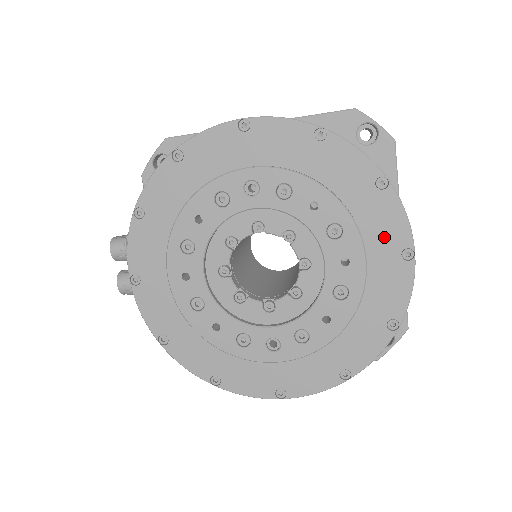
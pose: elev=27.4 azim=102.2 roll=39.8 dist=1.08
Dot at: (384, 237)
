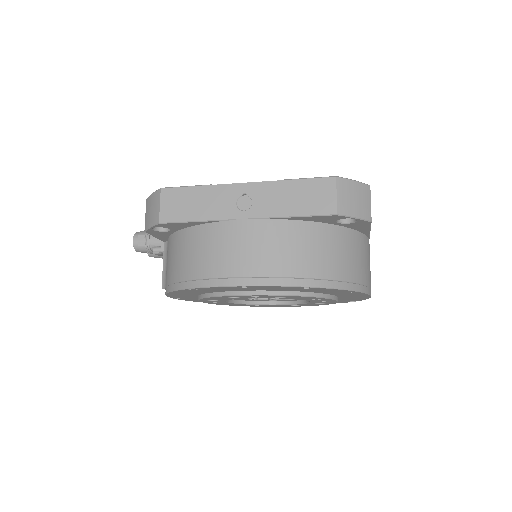
Dot at: (351, 296)
